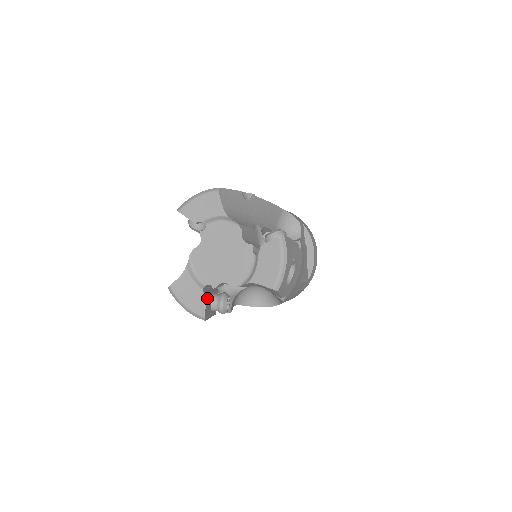
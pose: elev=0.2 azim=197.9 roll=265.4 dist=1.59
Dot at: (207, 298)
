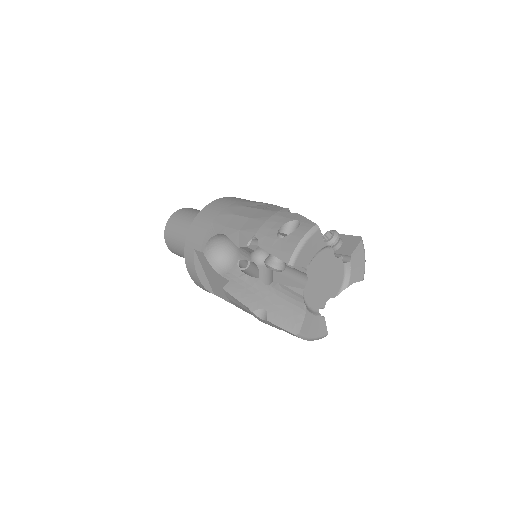
Dot at: (322, 319)
